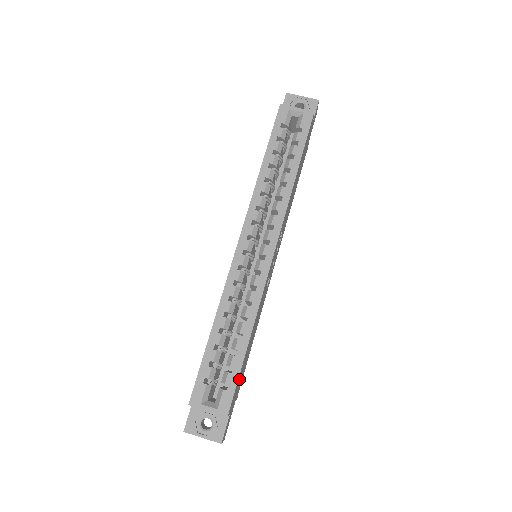
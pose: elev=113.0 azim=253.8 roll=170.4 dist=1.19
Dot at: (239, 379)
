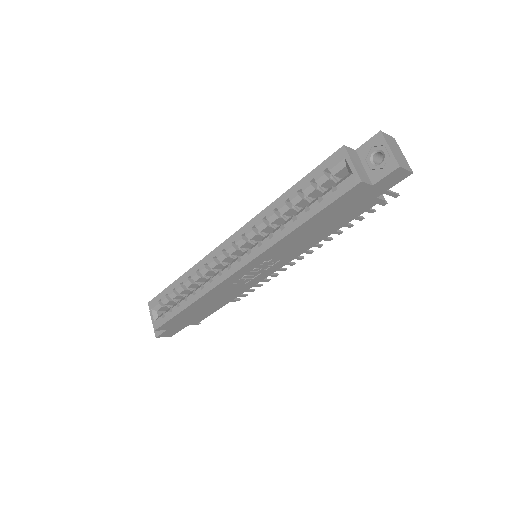
Dot at: (180, 319)
